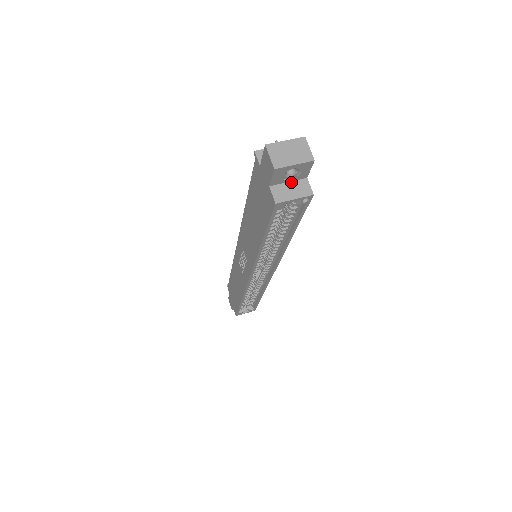
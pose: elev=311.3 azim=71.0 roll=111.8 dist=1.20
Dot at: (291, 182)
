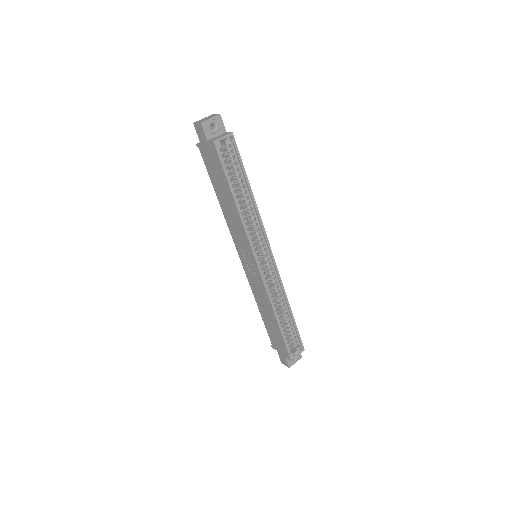
Dot at: (218, 136)
